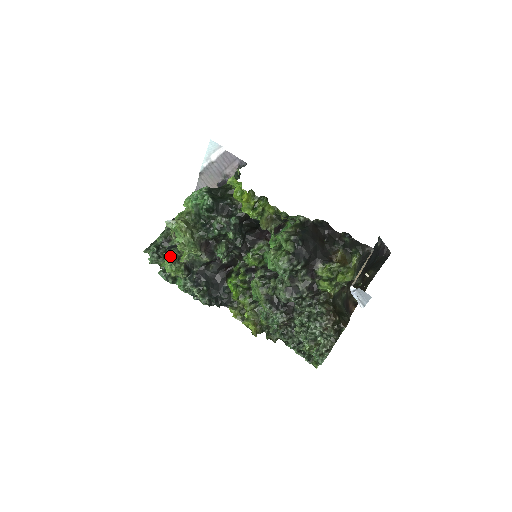
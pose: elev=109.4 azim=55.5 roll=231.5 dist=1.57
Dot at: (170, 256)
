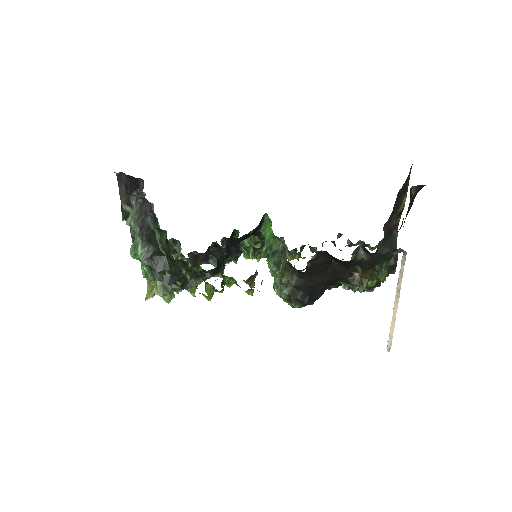
Dot at: occluded
